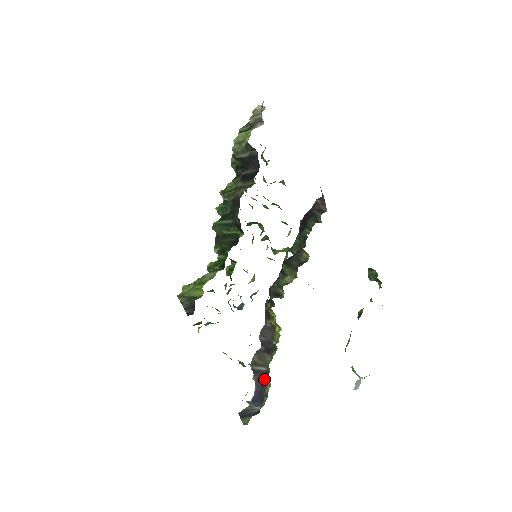
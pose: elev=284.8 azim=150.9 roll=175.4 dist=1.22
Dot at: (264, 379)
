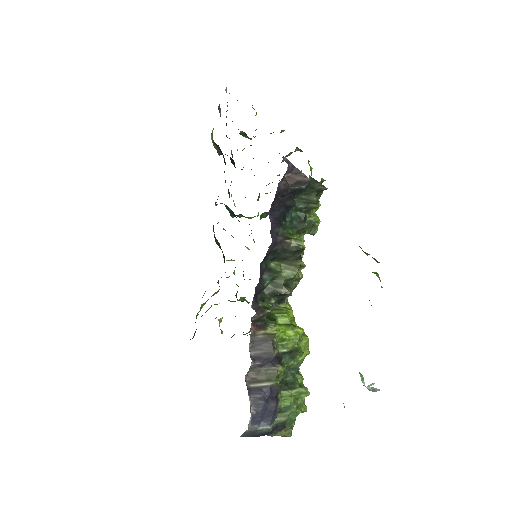
Dot at: (271, 395)
